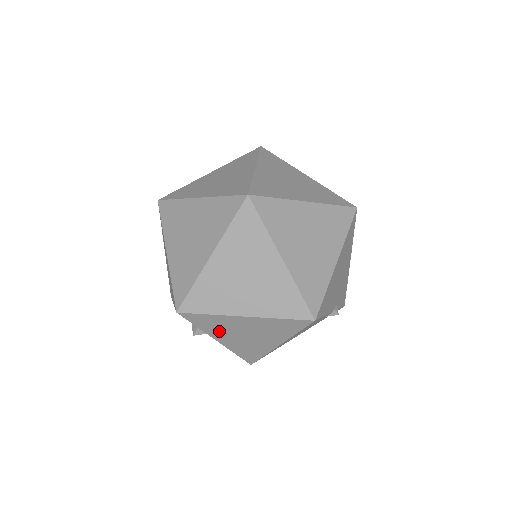
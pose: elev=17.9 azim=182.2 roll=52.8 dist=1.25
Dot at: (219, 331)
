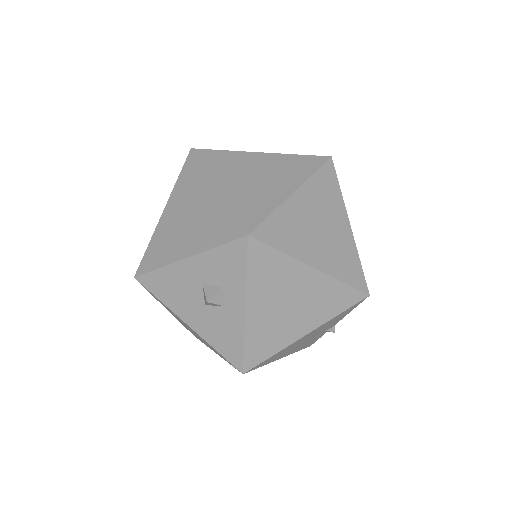
Dot at: (264, 289)
